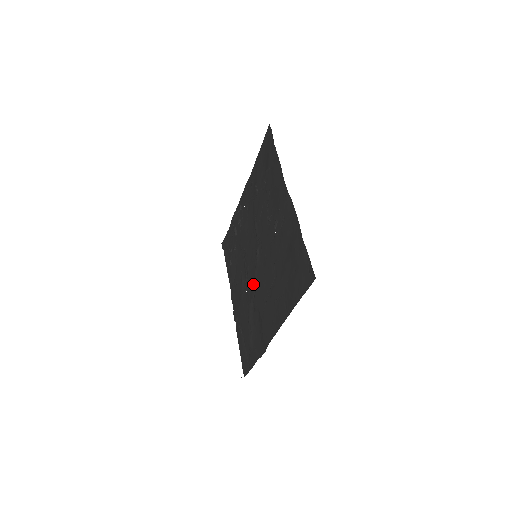
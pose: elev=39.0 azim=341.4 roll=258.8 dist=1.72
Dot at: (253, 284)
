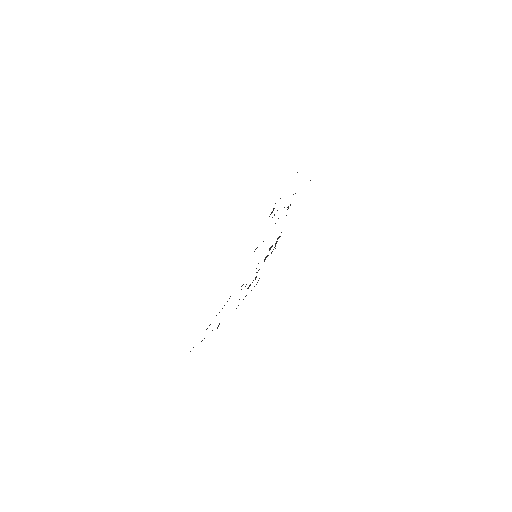
Dot at: occluded
